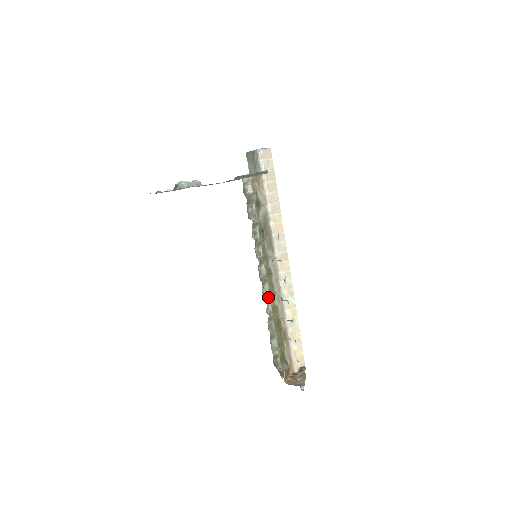
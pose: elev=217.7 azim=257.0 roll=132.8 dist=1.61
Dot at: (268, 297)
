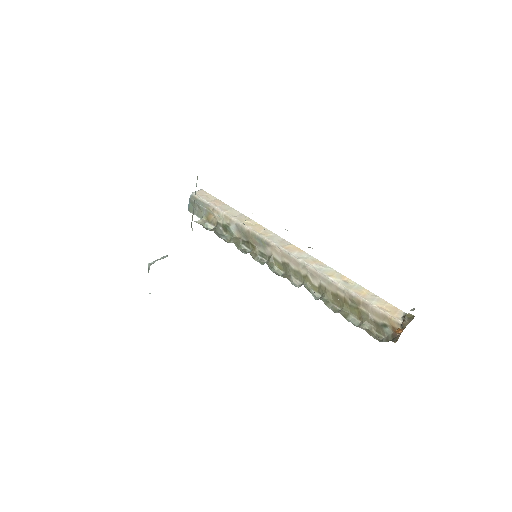
Dot at: (305, 286)
